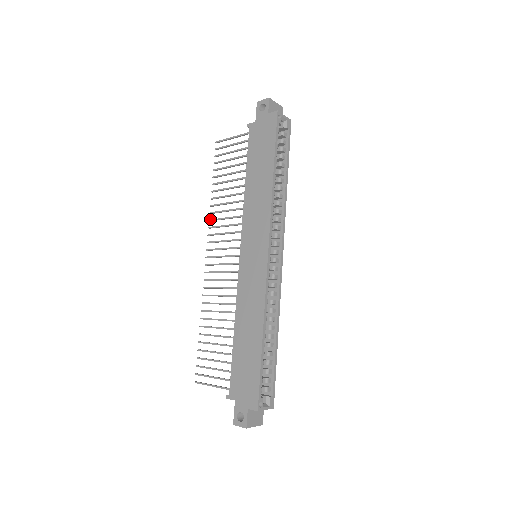
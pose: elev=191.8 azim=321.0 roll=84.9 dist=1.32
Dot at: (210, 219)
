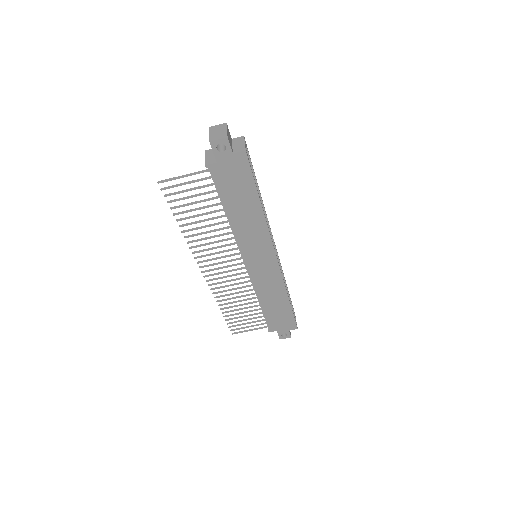
Dot at: (191, 248)
